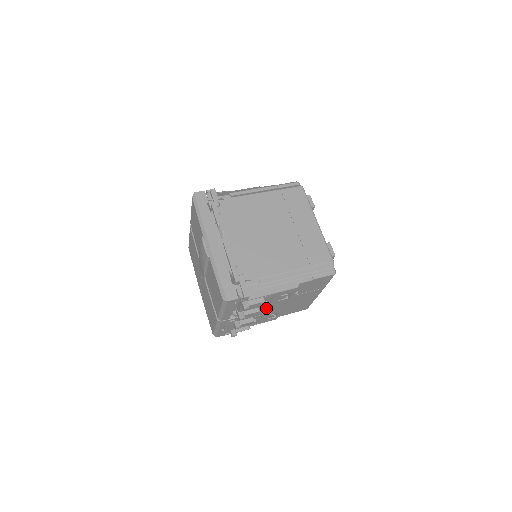
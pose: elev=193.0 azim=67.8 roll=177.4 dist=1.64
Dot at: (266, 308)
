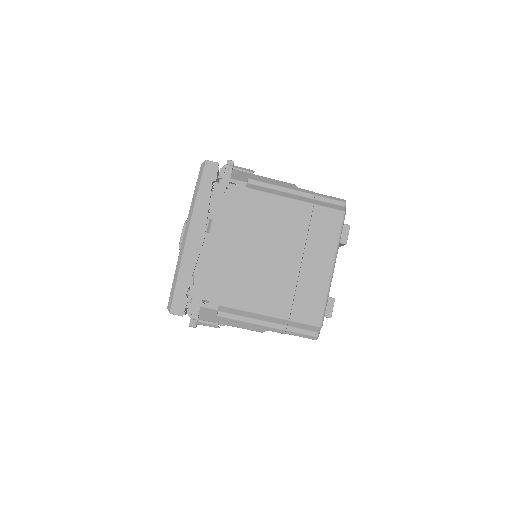
Dot at: occluded
